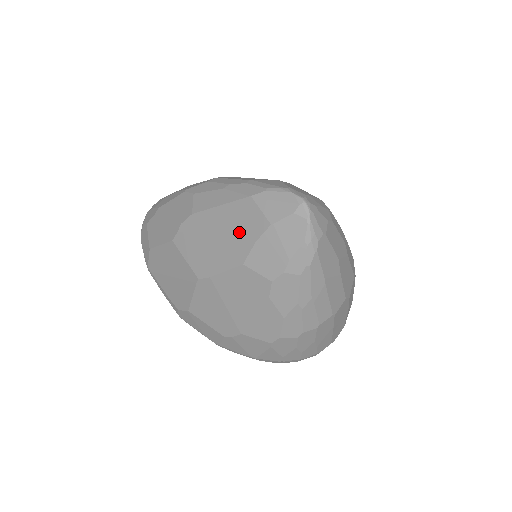
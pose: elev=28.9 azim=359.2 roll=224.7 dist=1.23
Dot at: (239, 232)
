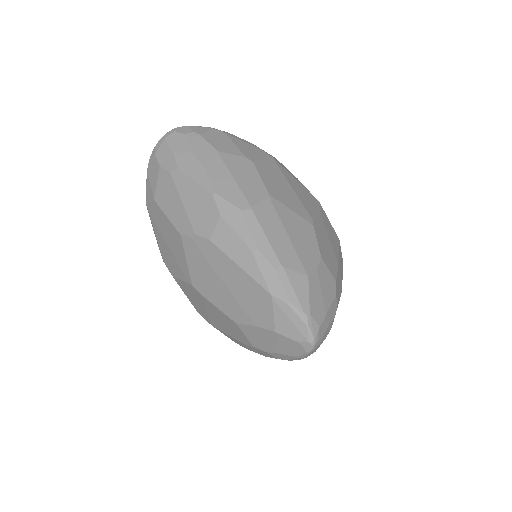
Dot at: (246, 304)
